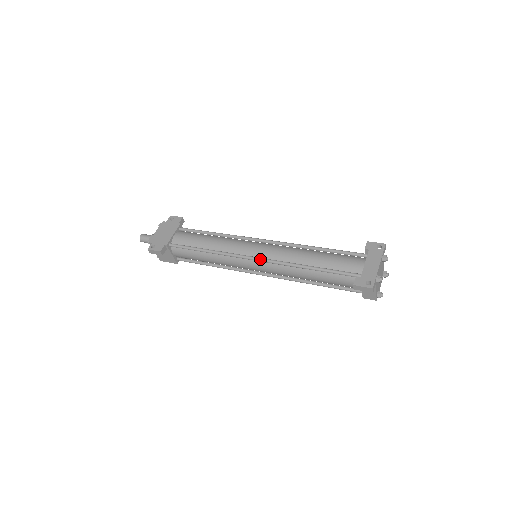
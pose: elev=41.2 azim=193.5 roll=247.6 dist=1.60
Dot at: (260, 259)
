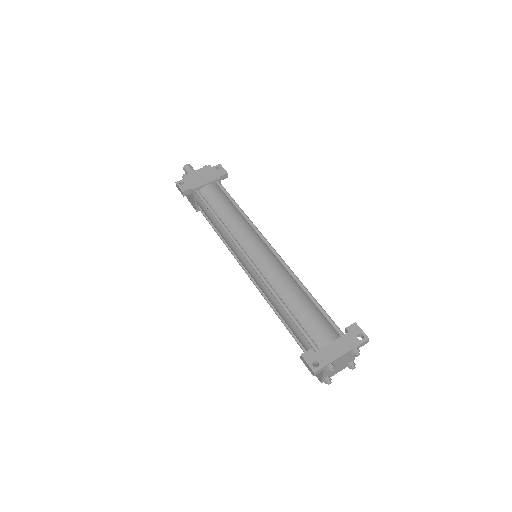
Dot at: (251, 263)
